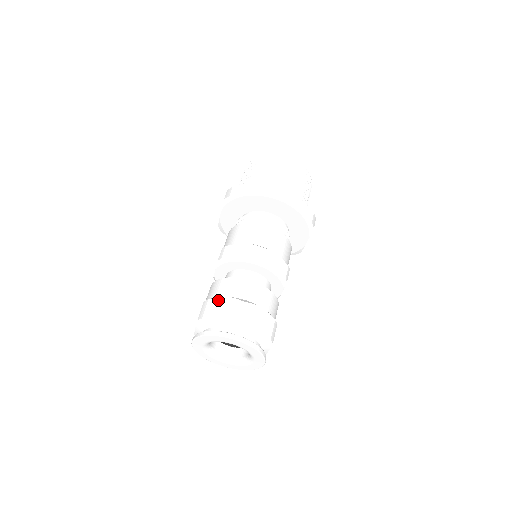
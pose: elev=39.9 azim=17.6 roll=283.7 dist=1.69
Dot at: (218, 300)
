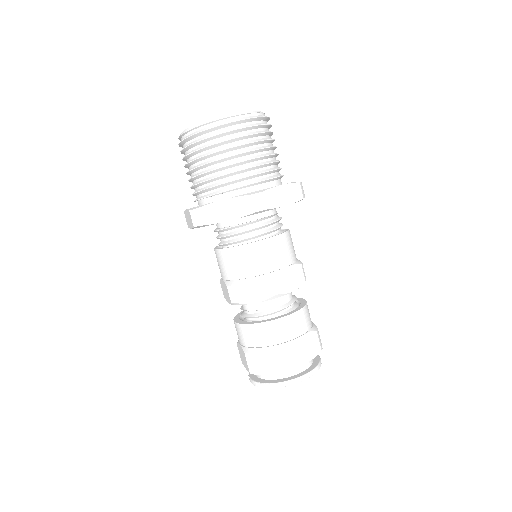
Dot at: (261, 352)
